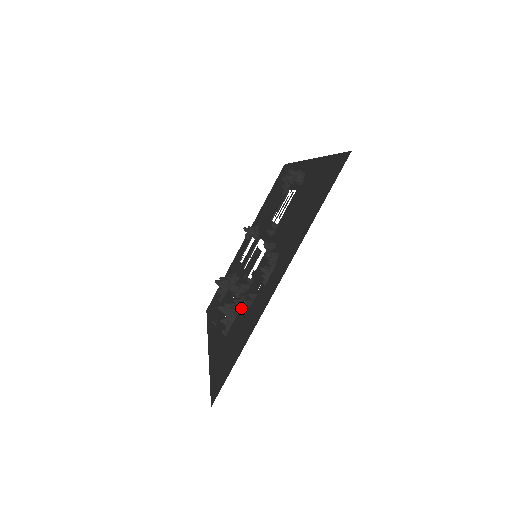
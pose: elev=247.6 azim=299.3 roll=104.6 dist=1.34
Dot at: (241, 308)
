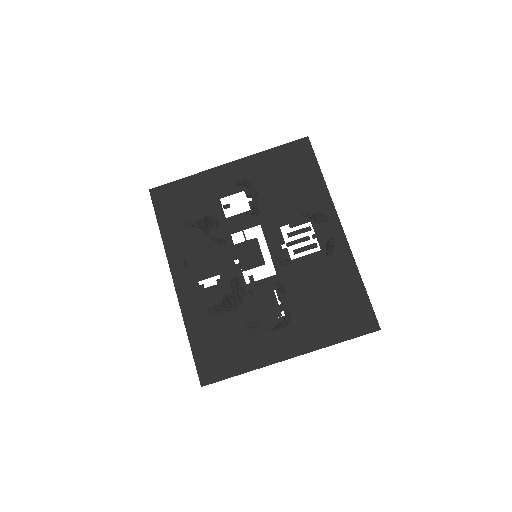
Dot at: (236, 311)
